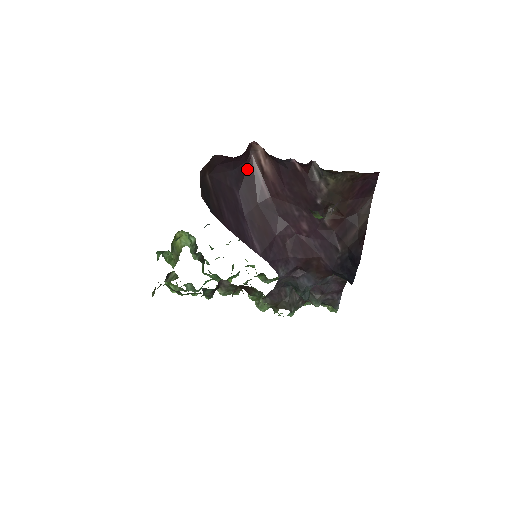
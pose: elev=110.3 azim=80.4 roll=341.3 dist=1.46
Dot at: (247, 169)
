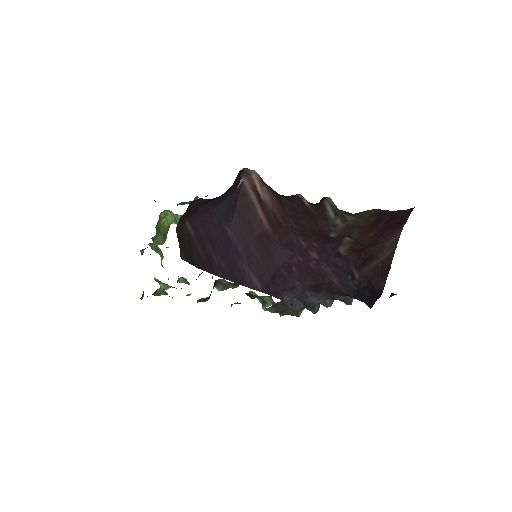
Dot at: (239, 197)
